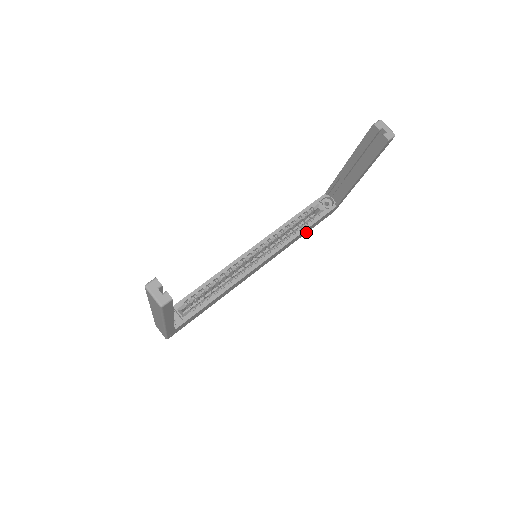
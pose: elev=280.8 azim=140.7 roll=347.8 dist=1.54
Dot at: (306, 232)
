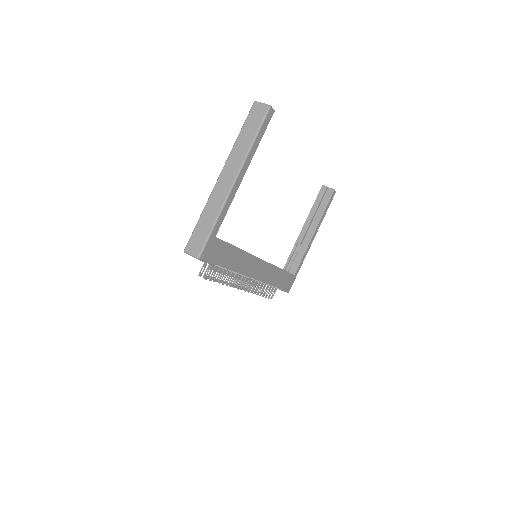
Dot at: (277, 285)
